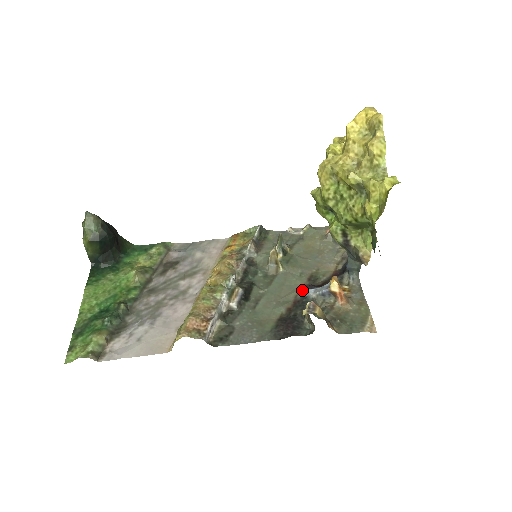
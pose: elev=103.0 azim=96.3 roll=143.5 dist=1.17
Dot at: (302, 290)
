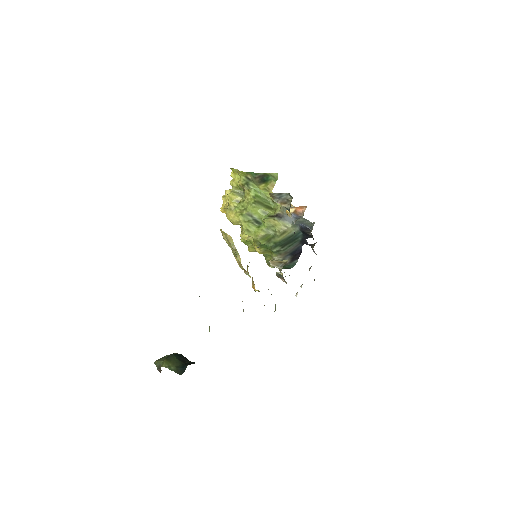
Dot at: occluded
